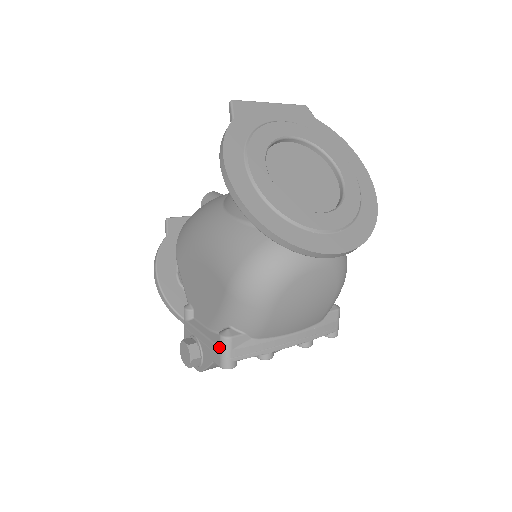
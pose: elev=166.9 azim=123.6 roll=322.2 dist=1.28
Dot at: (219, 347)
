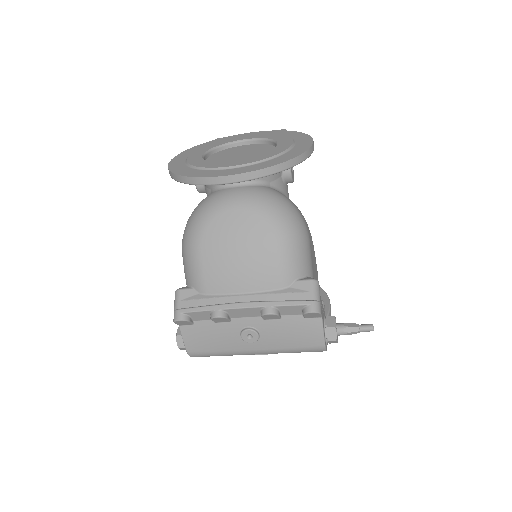
Dot at: occluded
